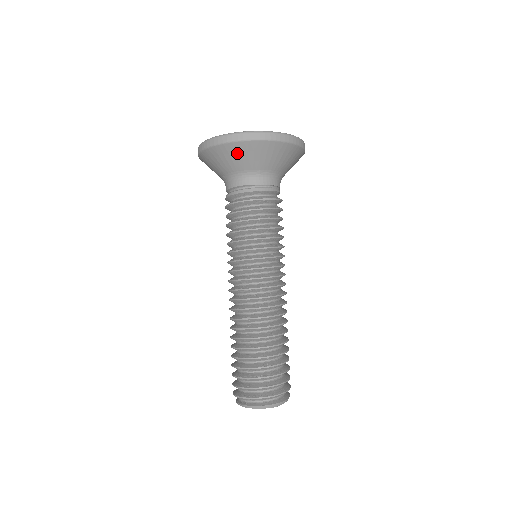
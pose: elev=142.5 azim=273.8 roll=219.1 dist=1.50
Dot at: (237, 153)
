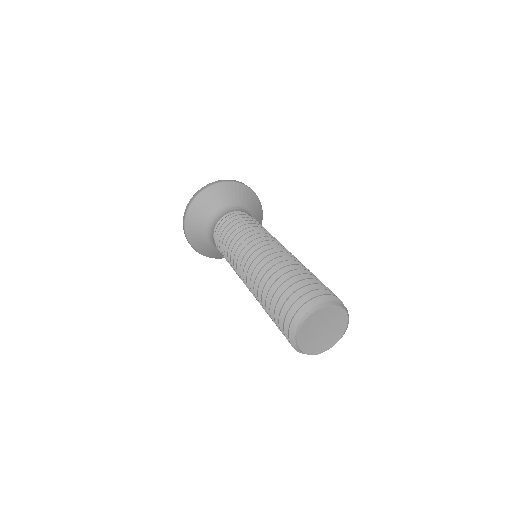
Dot at: (227, 190)
